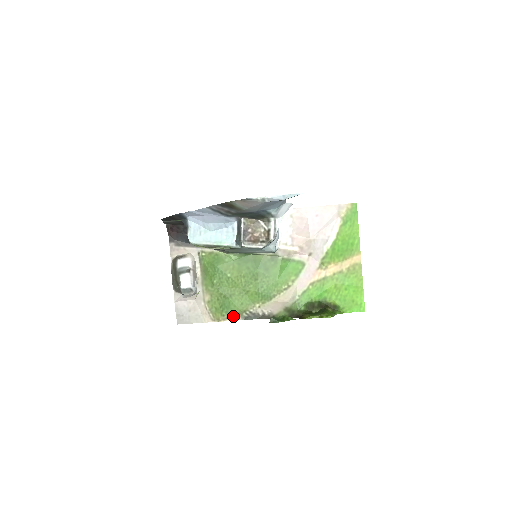
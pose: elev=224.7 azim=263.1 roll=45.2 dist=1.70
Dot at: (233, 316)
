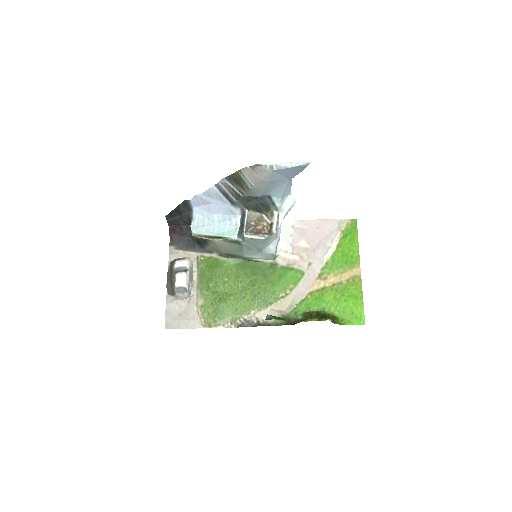
Dot at: (226, 322)
